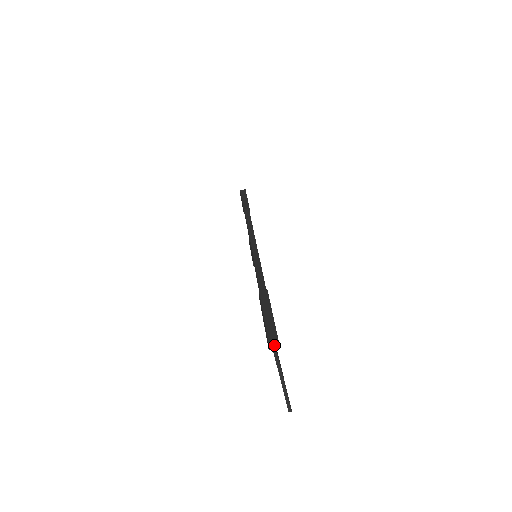
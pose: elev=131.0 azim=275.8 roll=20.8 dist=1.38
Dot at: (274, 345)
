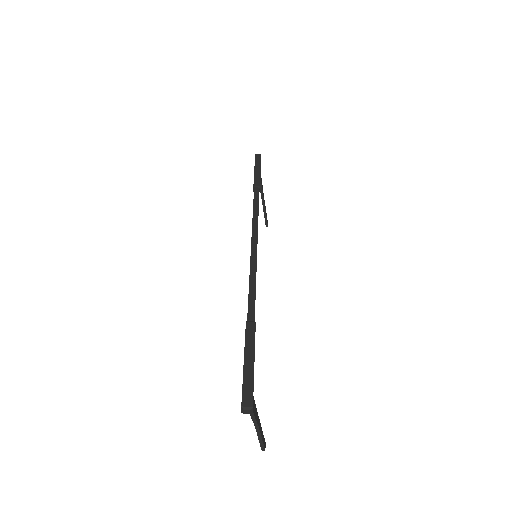
Dot at: (247, 411)
